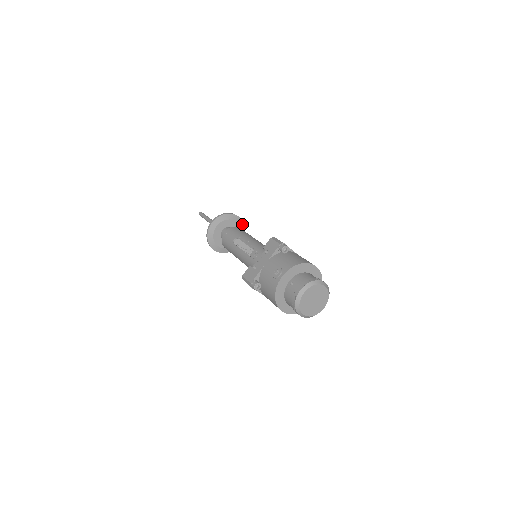
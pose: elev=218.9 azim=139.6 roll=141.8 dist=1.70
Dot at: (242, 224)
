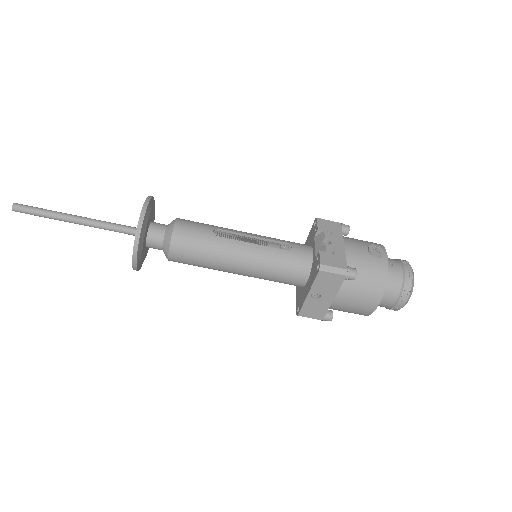
Dot at: occluded
